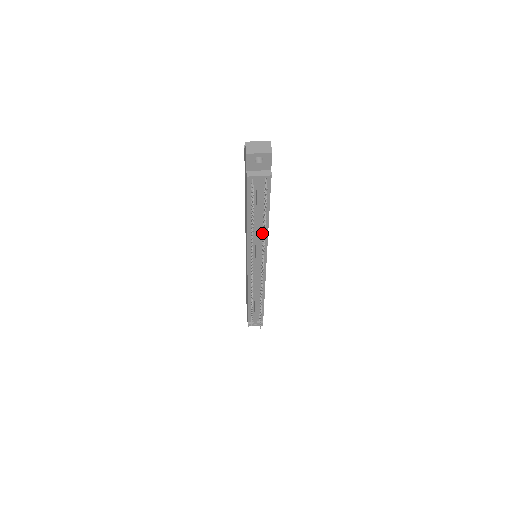
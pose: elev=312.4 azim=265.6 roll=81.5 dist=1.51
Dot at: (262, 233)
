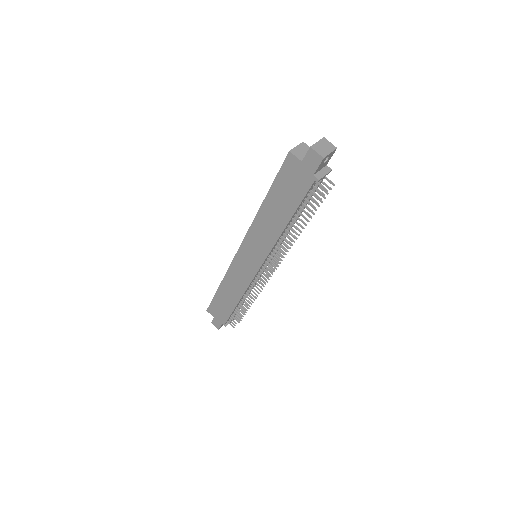
Dot at: occluded
